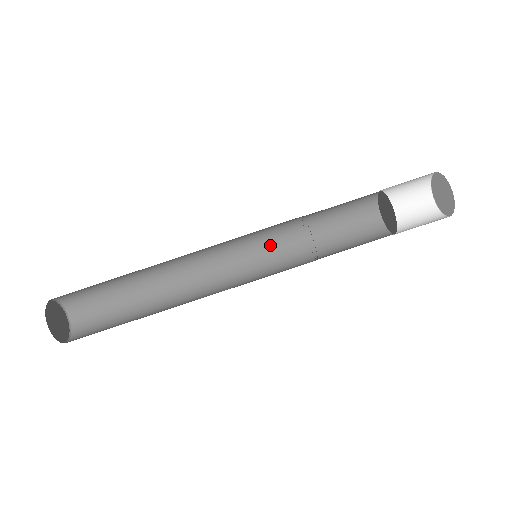
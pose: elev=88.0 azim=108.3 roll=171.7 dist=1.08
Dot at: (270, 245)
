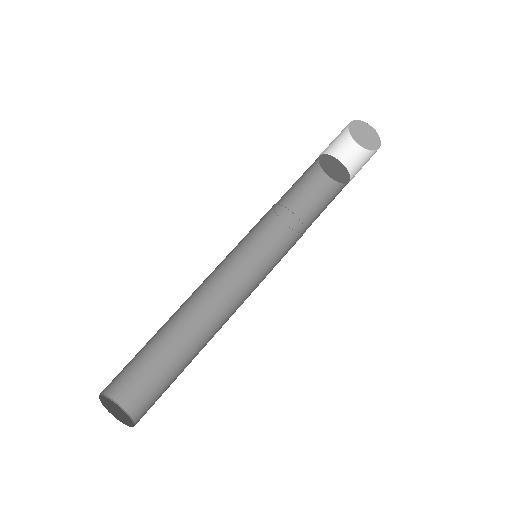
Dot at: (271, 255)
